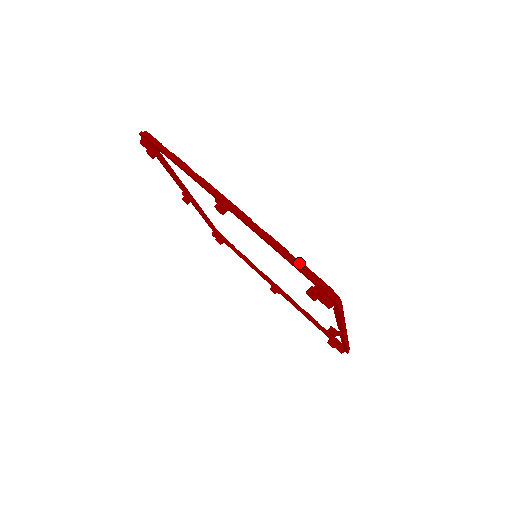
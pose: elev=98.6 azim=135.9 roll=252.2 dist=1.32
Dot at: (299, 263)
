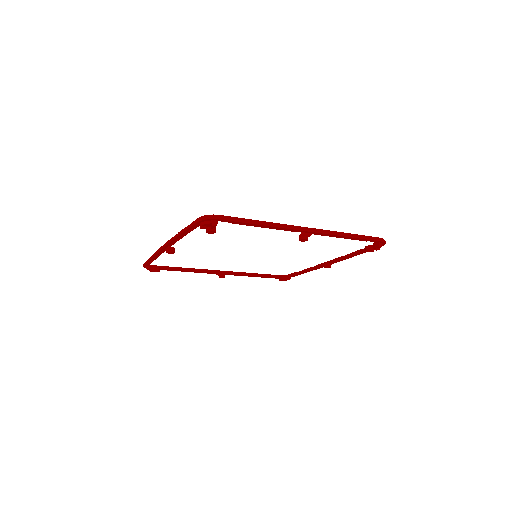
Dot at: (189, 226)
